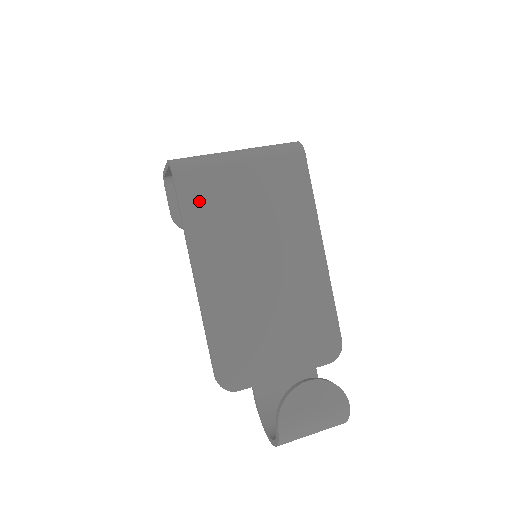
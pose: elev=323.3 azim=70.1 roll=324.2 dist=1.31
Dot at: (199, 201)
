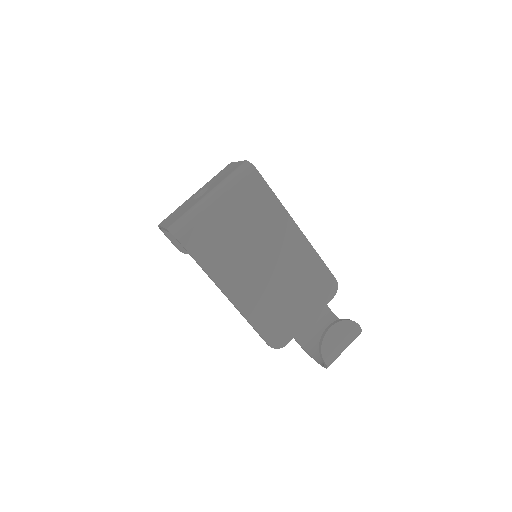
Dot at: (204, 247)
